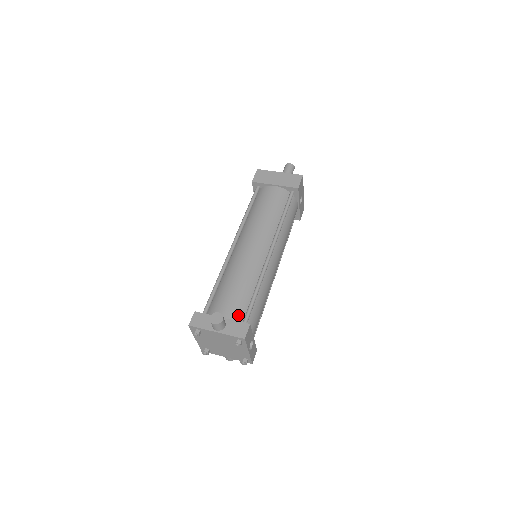
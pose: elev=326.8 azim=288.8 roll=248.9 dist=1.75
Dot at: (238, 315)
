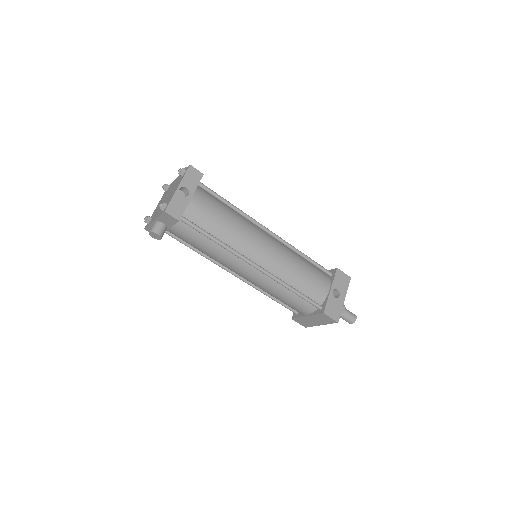
Dot at: occluded
